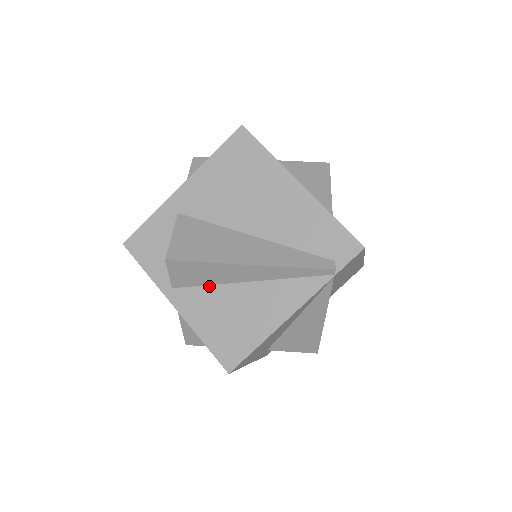
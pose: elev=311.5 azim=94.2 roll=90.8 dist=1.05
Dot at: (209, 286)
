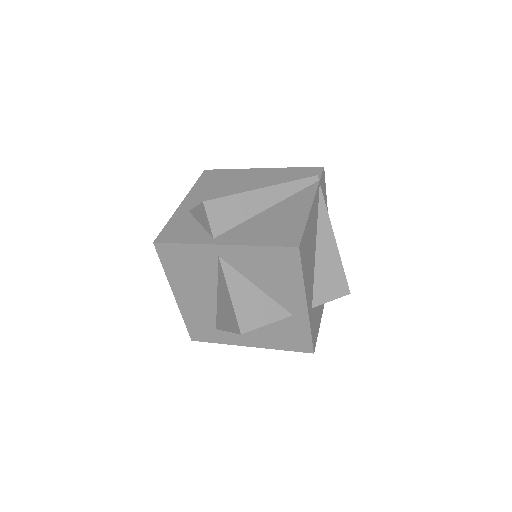
Dot at: (242, 223)
